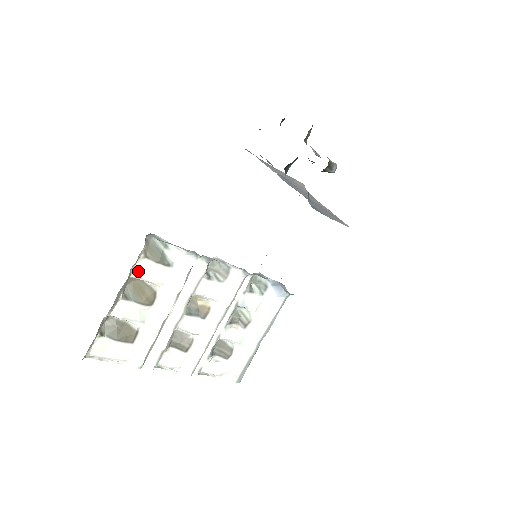
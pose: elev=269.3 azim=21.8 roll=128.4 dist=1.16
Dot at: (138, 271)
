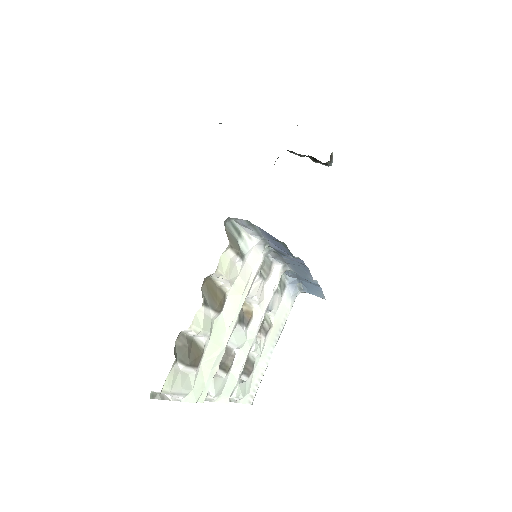
Dot at: (221, 265)
